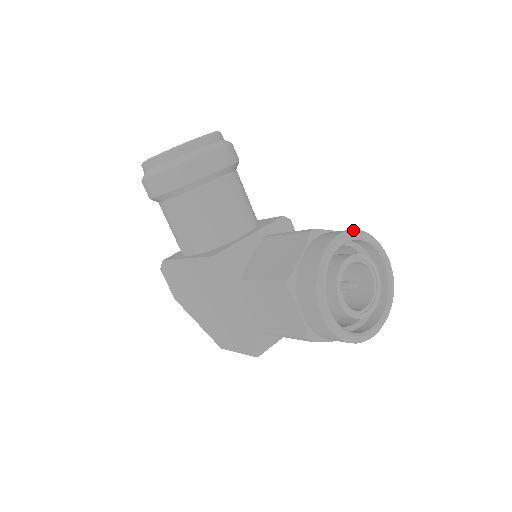
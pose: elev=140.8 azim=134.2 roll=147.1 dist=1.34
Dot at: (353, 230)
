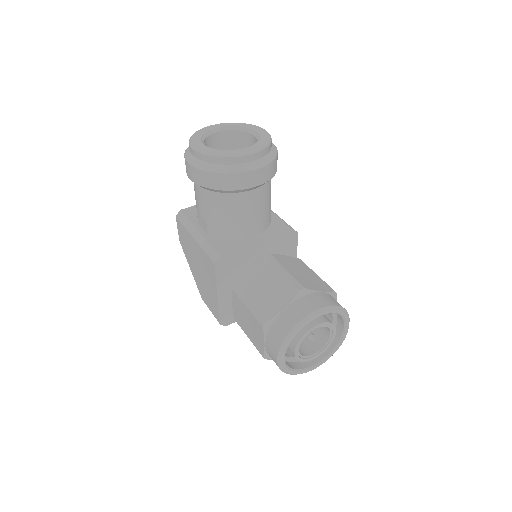
Dot at: (331, 306)
